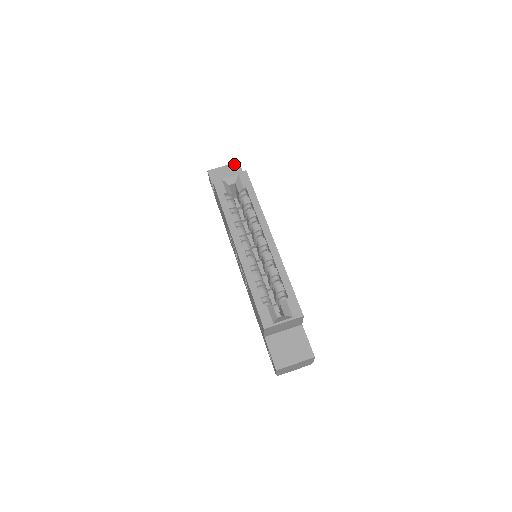
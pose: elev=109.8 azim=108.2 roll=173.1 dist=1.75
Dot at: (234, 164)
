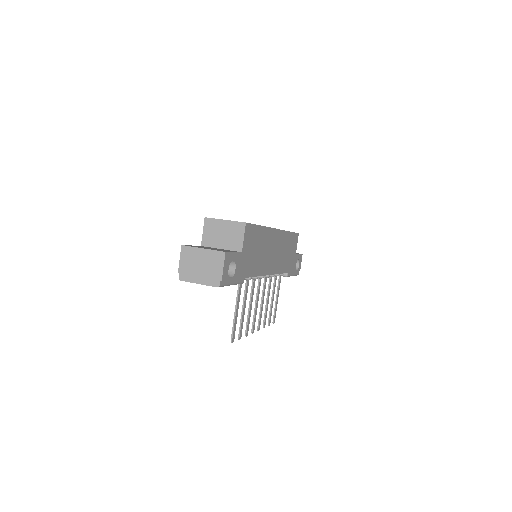
Dot at: occluded
